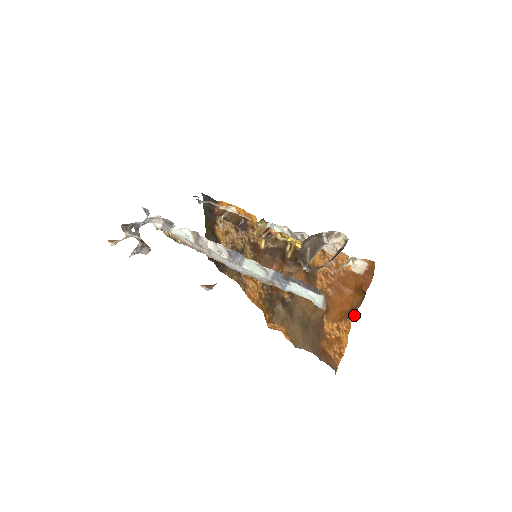
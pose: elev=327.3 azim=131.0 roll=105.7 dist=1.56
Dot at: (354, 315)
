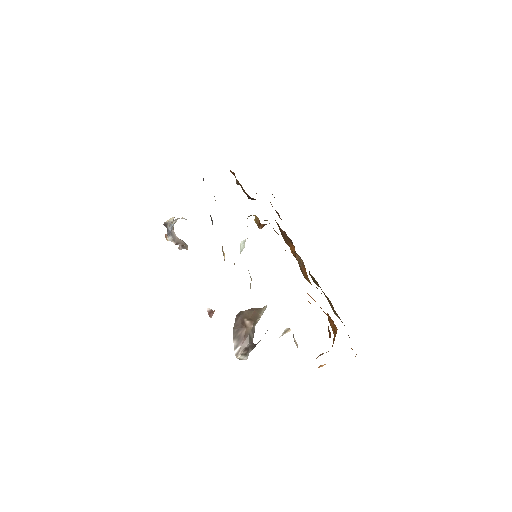
Dot at: occluded
